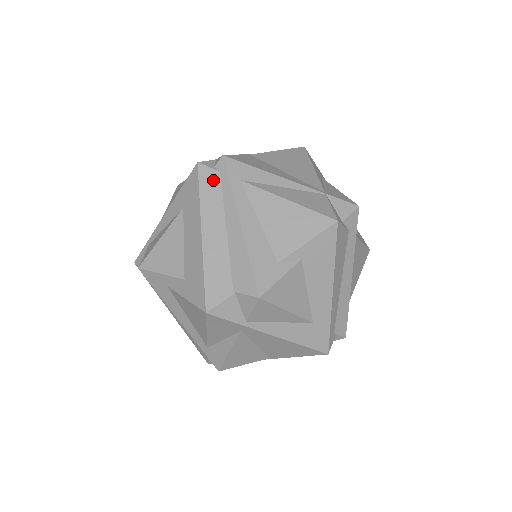
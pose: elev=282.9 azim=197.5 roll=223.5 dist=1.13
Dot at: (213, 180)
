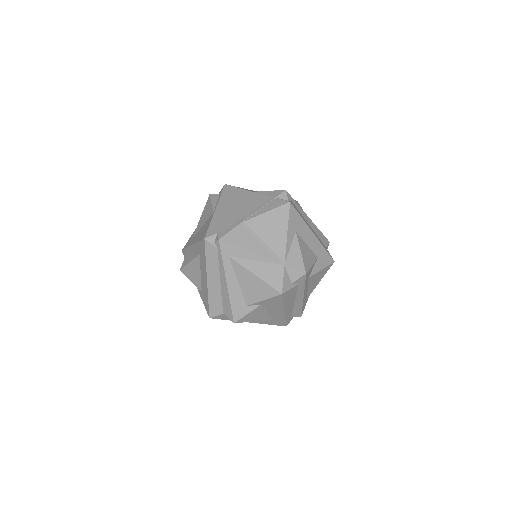
Dot at: (213, 252)
